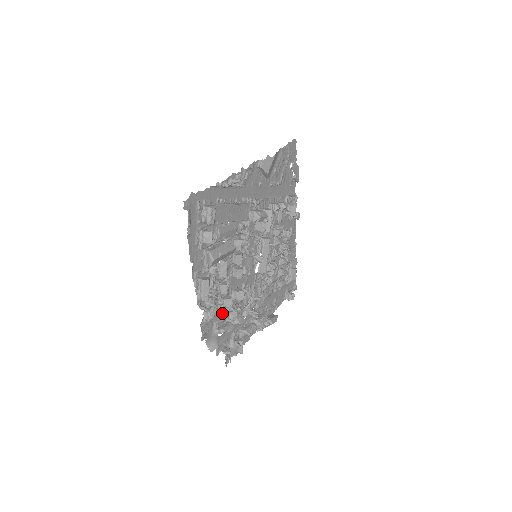
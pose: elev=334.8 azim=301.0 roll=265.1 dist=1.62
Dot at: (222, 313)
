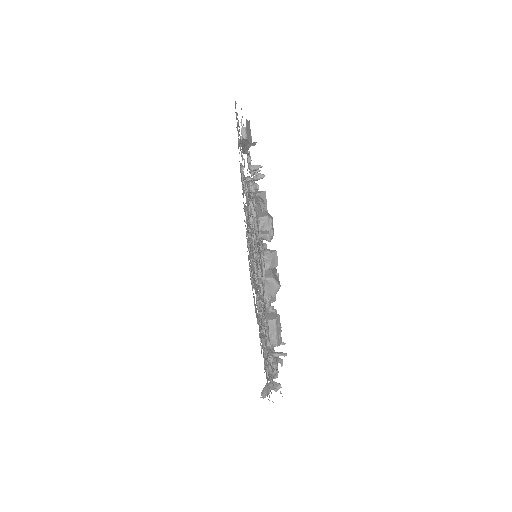
Dot at: occluded
